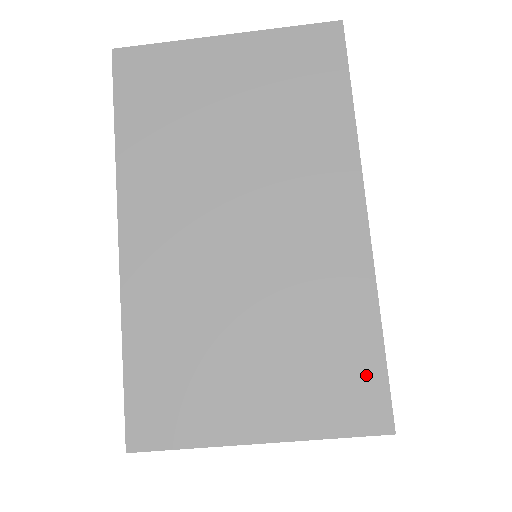
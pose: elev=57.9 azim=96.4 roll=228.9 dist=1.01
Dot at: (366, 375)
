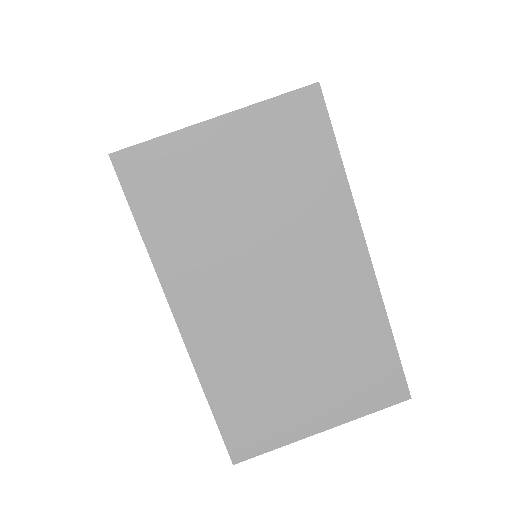
Dot at: occluded
